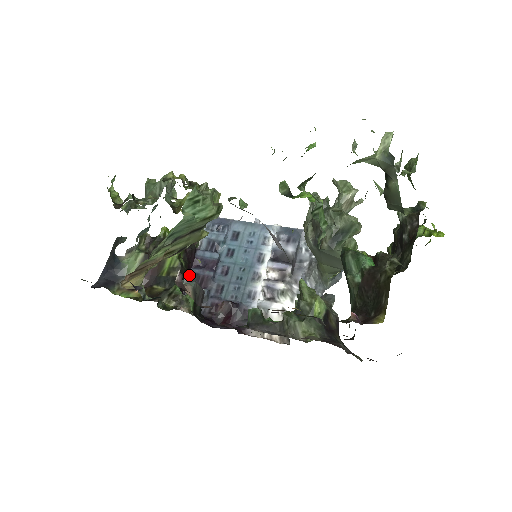
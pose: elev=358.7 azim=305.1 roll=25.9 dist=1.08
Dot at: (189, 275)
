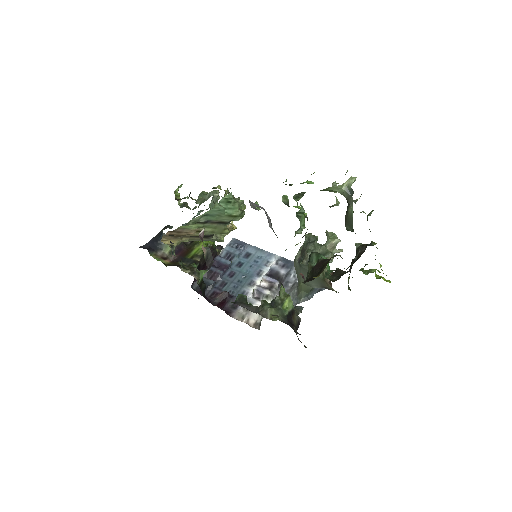
Dot at: (205, 268)
